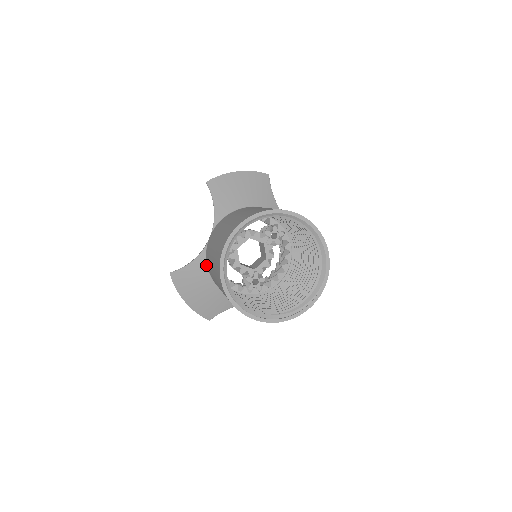
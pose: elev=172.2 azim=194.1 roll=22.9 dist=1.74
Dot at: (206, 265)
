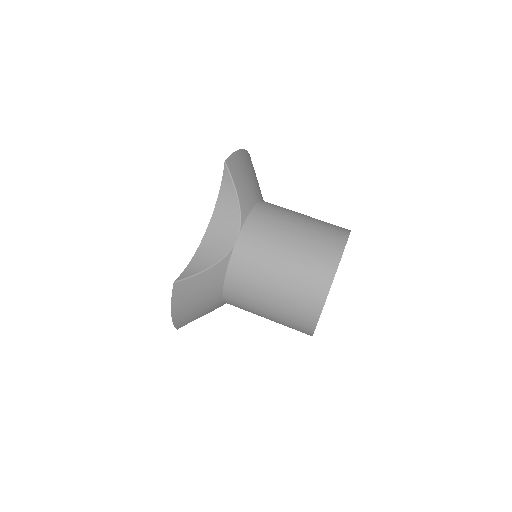
Dot at: (225, 272)
